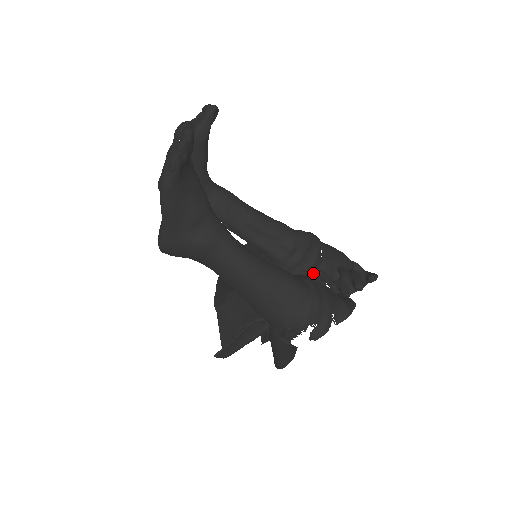
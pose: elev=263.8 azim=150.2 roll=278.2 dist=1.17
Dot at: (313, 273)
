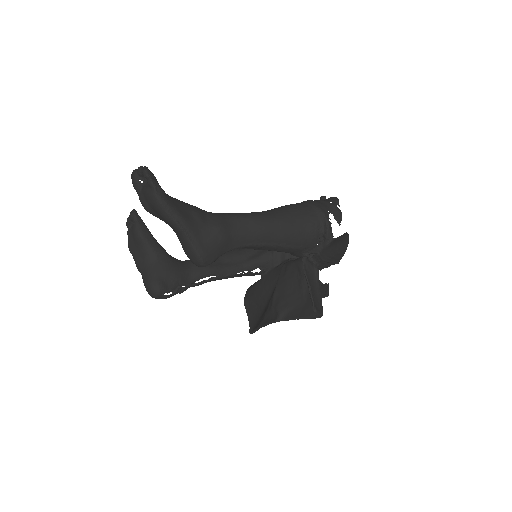
Dot at: occluded
